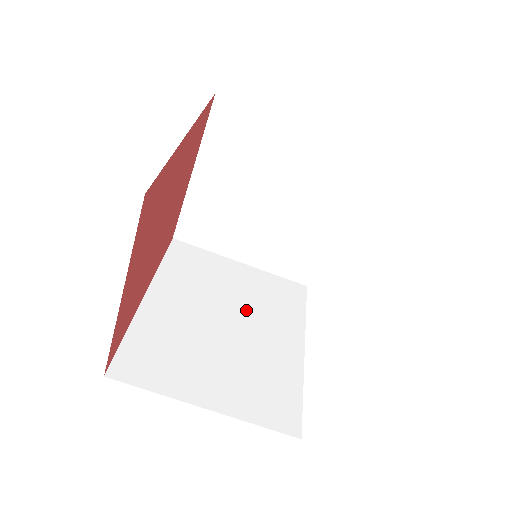
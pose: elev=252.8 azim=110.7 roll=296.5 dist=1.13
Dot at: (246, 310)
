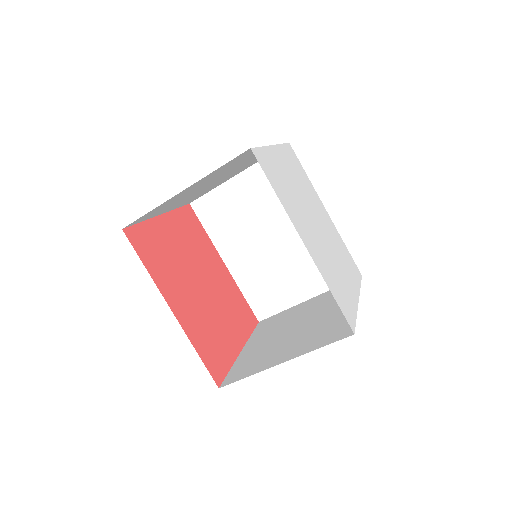
Dot at: (274, 217)
